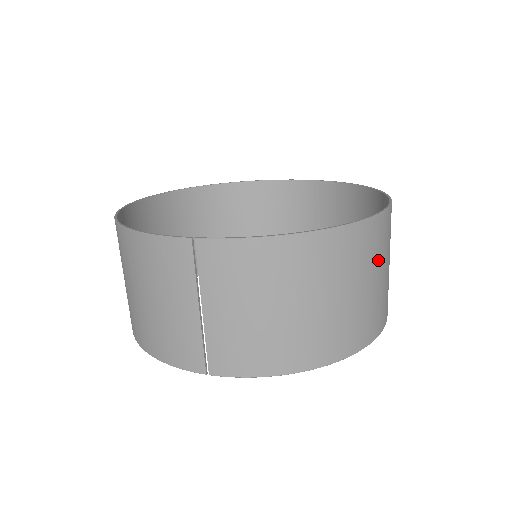
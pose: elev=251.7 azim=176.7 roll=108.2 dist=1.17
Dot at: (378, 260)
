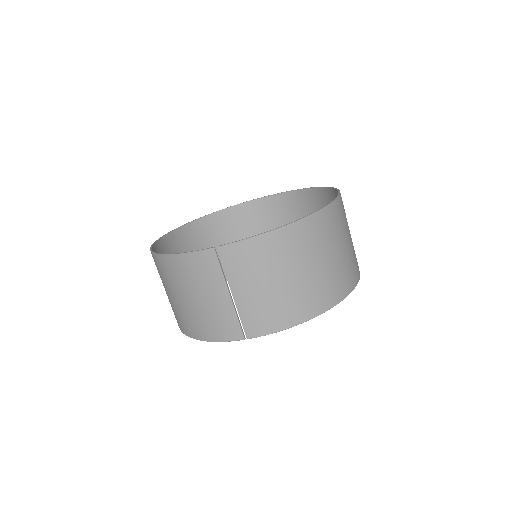
Dot at: (340, 233)
